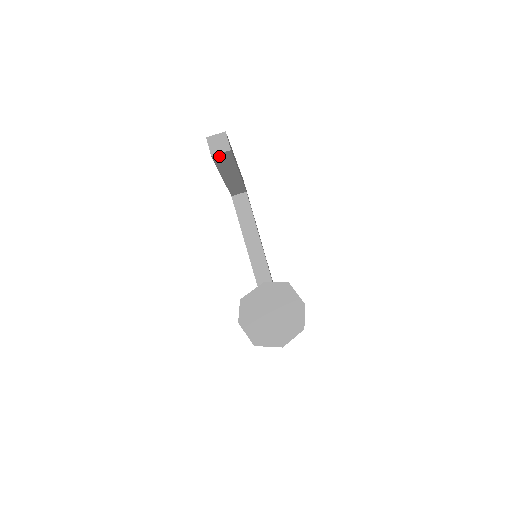
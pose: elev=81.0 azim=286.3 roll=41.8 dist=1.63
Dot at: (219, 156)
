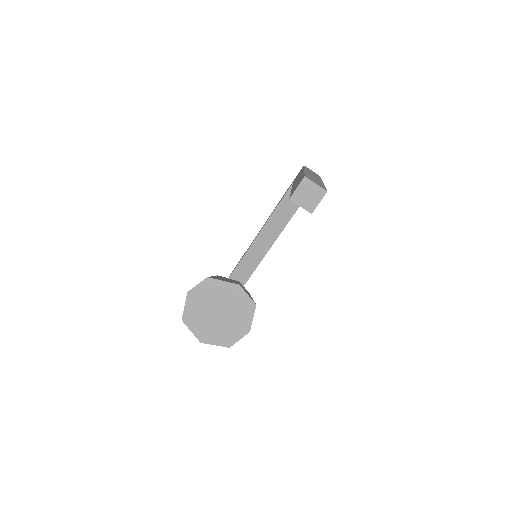
Dot at: occluded
